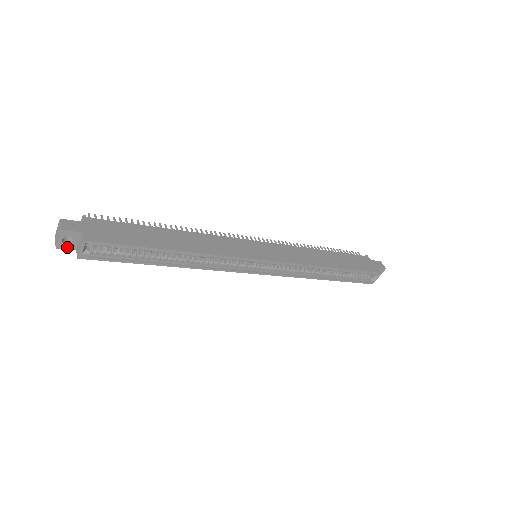
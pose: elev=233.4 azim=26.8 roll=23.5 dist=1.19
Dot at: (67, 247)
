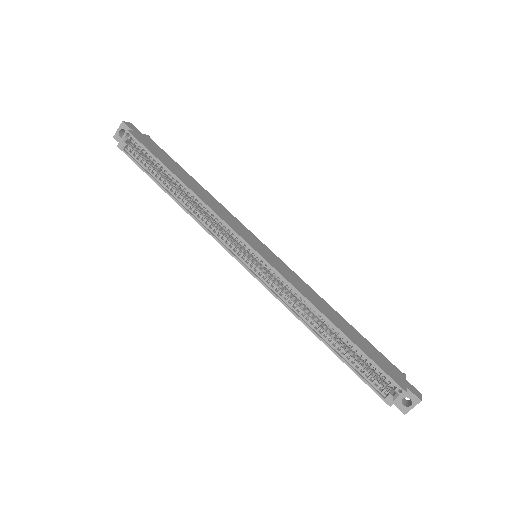
Dot at: (119, 140)
